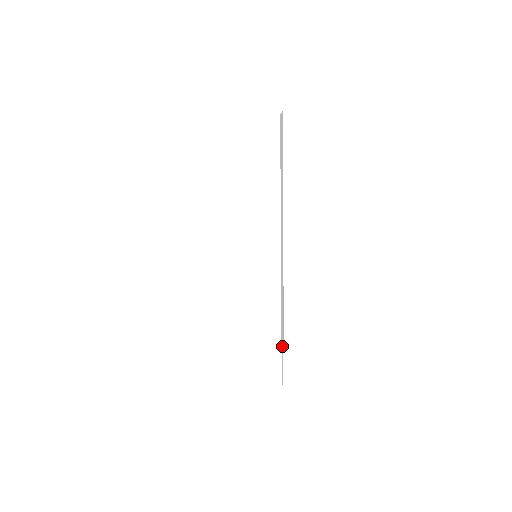
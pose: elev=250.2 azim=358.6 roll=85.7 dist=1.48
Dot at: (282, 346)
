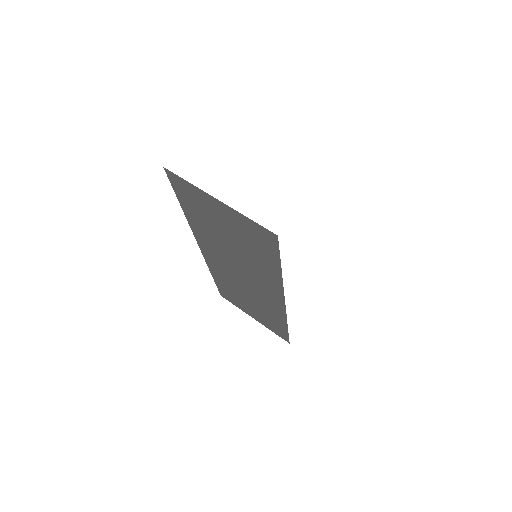
Dot at: occluded
